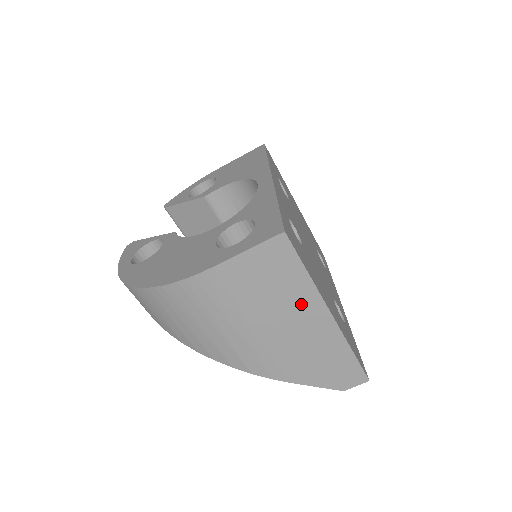
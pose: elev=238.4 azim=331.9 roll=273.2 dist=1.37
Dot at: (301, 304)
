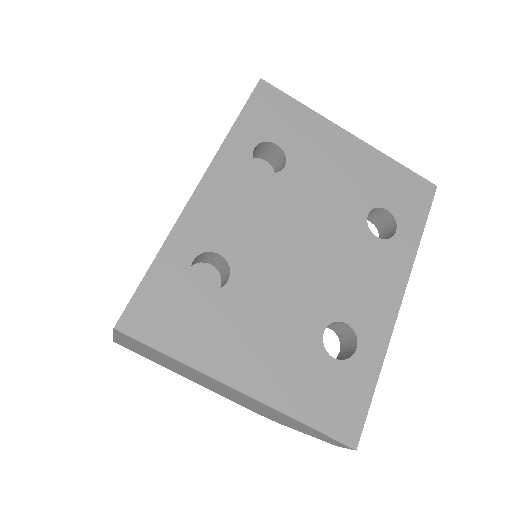
Dot at: (203, 377)
